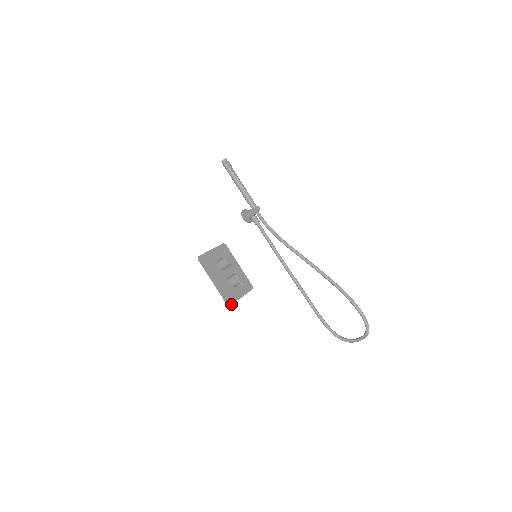
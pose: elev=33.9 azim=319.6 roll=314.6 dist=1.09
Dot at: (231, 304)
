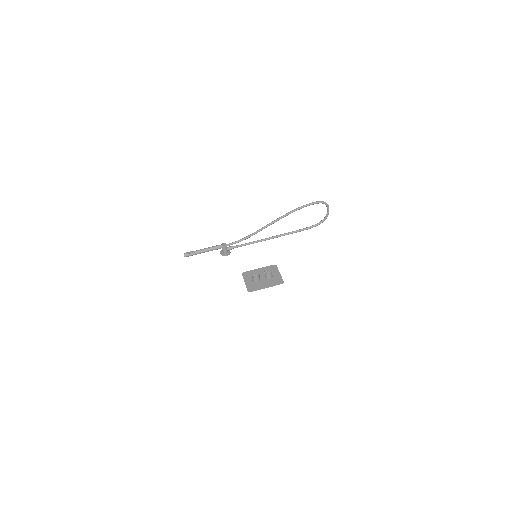
Dot at: (283, 281)
